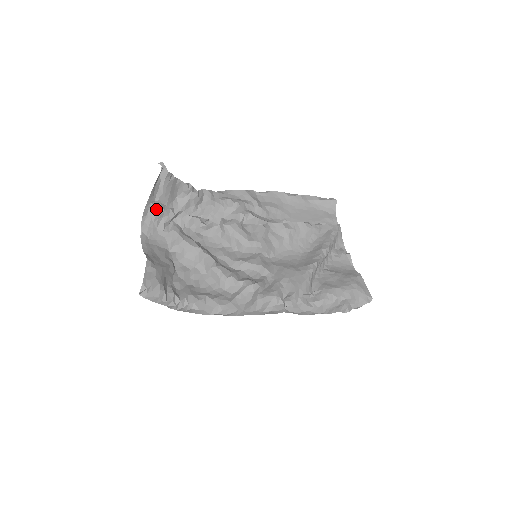
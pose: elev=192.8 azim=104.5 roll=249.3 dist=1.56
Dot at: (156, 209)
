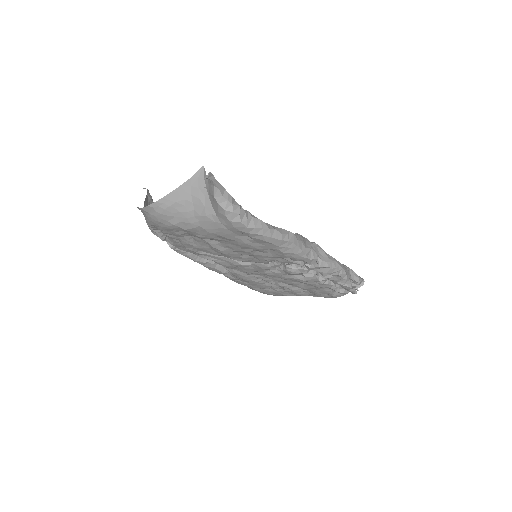
Dot at: occluded
